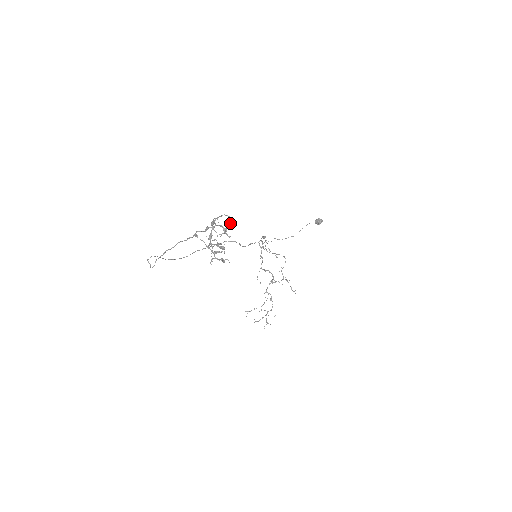
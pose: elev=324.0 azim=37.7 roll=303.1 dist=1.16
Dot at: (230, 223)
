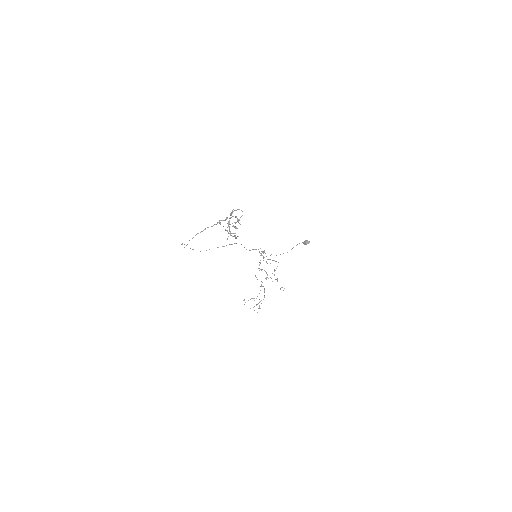
Dot at: (242, 215)
